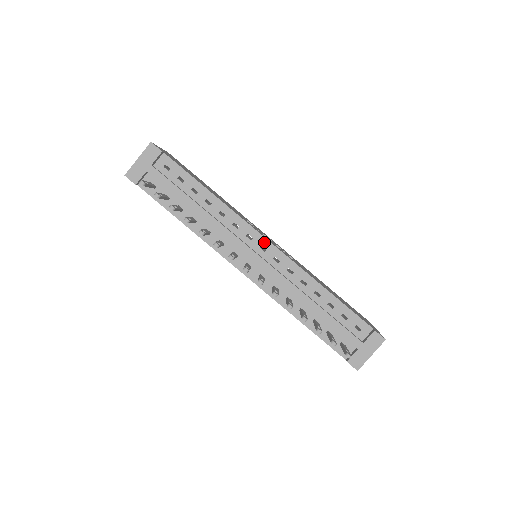
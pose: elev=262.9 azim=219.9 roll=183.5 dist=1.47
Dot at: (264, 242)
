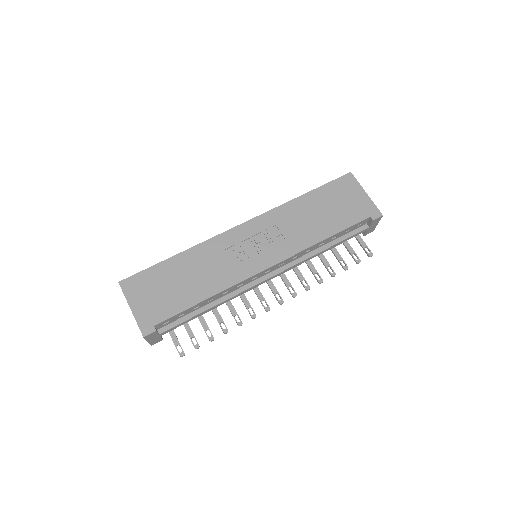
Dot at: (266, 271)
